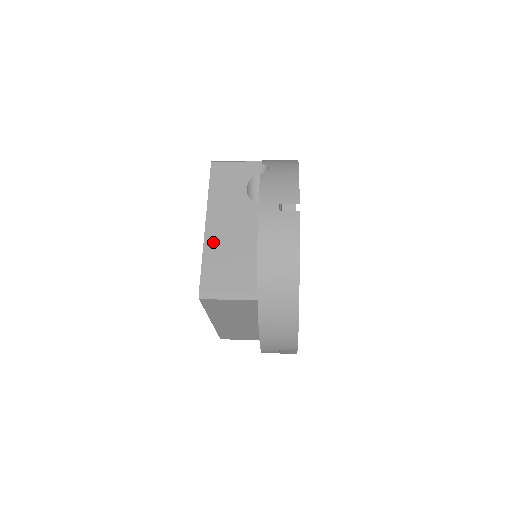
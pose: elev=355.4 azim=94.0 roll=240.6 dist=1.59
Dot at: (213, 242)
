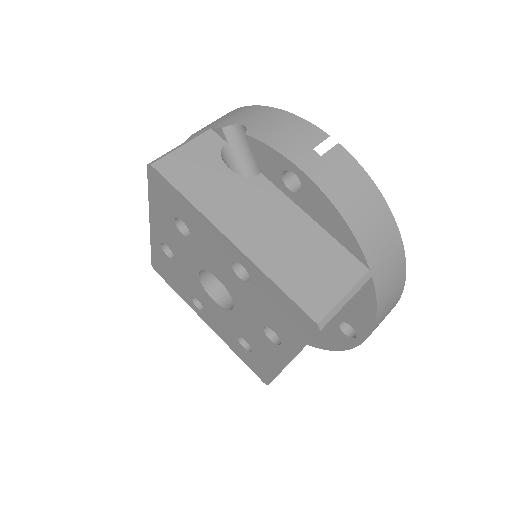
Dot at: (263, 254)
